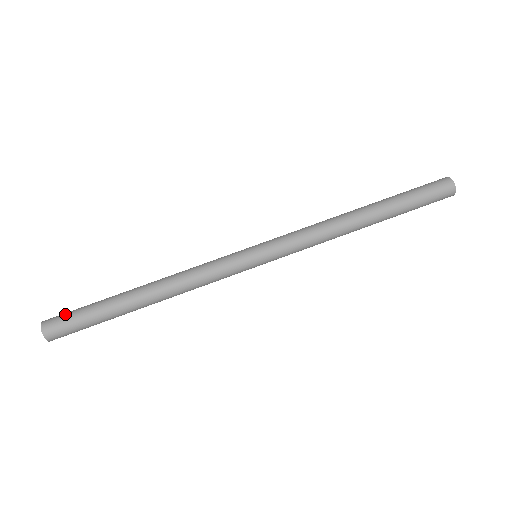
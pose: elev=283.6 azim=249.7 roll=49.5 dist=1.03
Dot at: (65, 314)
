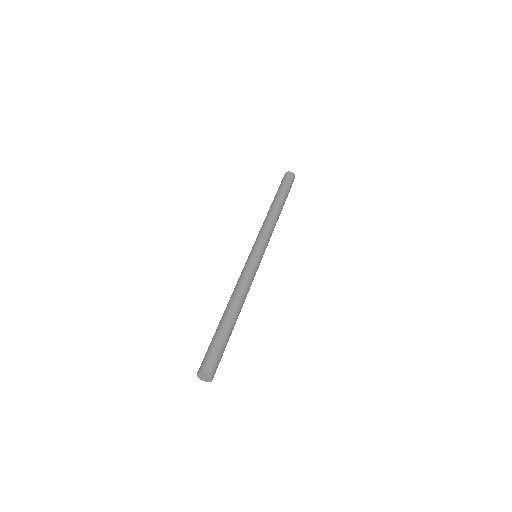
Dot at: (204, 358)
